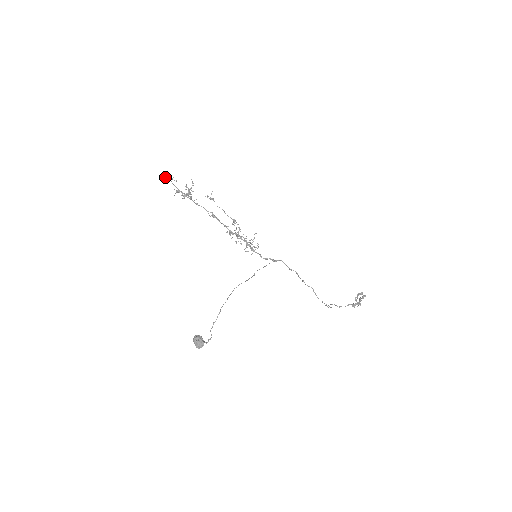
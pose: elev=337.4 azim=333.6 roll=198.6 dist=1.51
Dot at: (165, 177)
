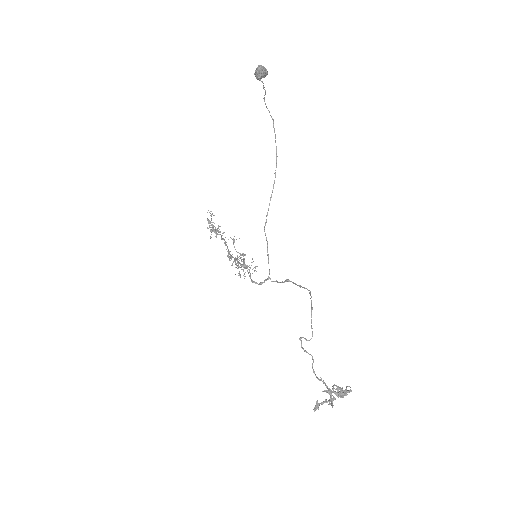
Dot at: (210, 211)
